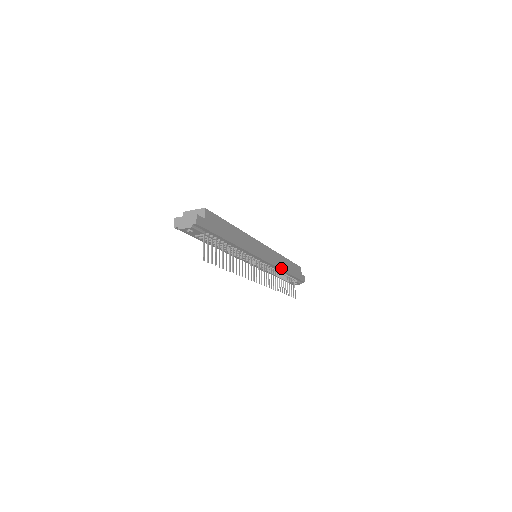
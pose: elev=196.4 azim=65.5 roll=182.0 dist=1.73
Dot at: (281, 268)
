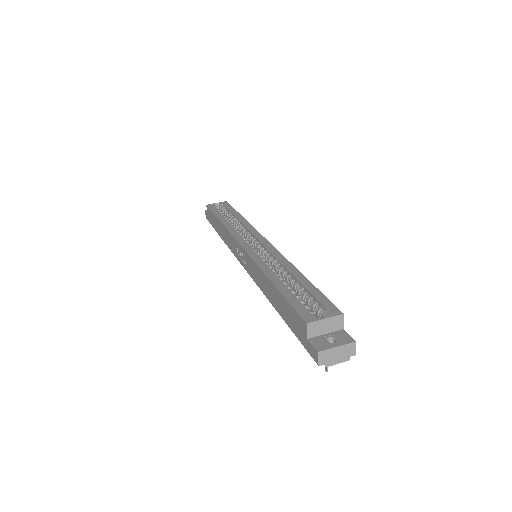
Dot at: occluded
